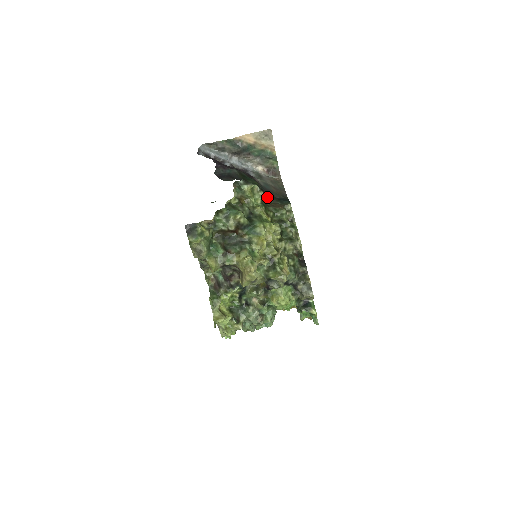
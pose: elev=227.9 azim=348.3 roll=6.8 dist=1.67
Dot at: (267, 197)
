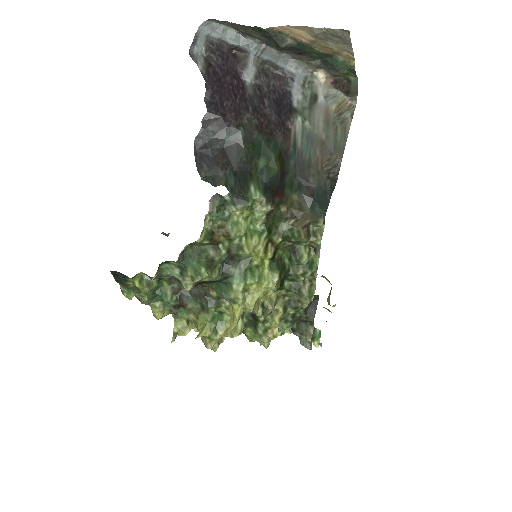
Dot at: (289, 191)
